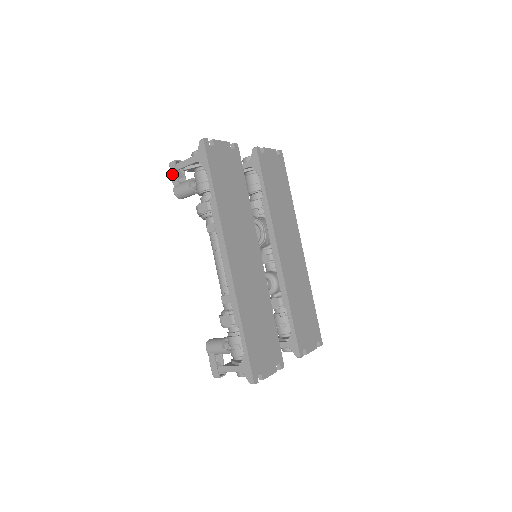
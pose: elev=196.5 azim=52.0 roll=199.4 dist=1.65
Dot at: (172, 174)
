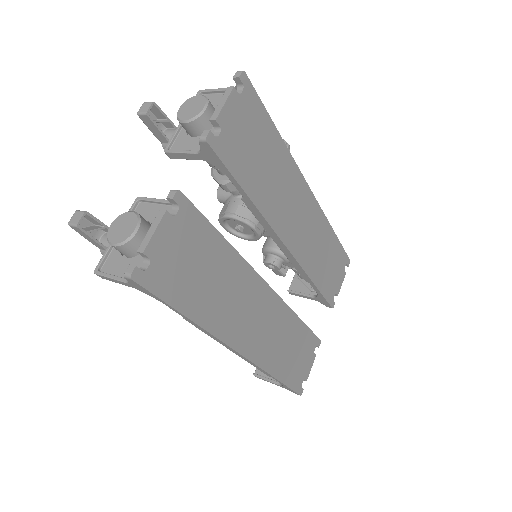
Dot at: (85, 238)
